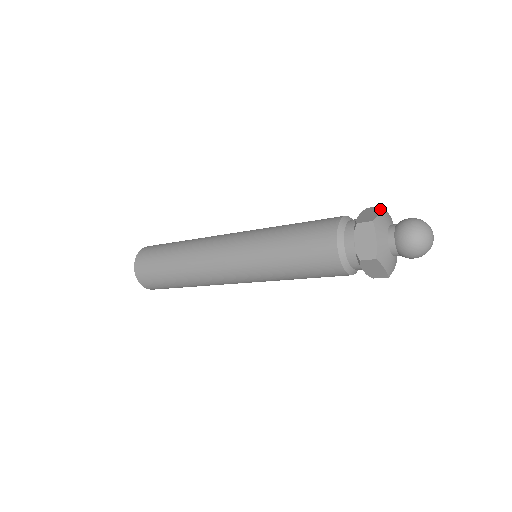
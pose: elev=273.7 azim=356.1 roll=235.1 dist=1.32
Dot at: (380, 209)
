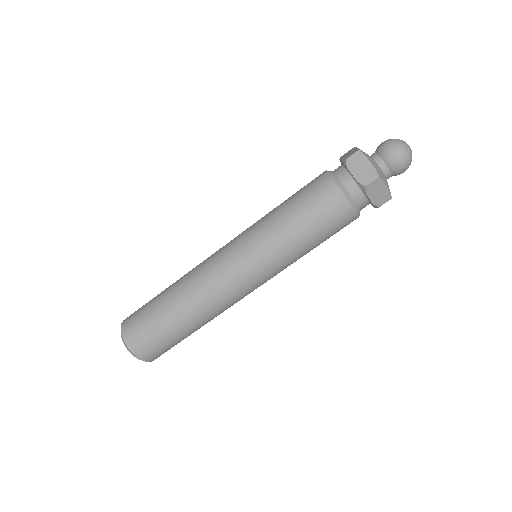
Dot at: (364, 157)
